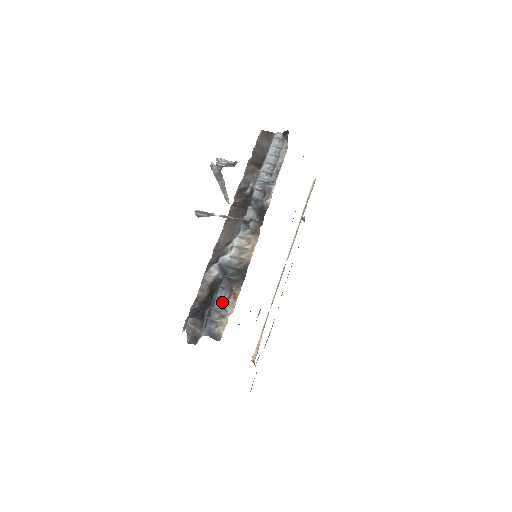
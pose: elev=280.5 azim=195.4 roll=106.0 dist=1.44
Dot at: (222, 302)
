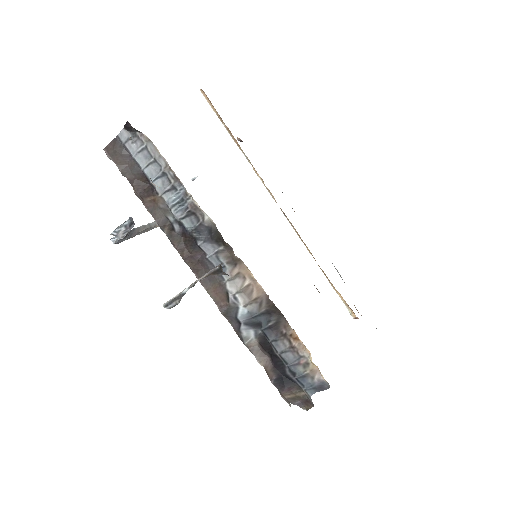
Dot at: (290, 353)
